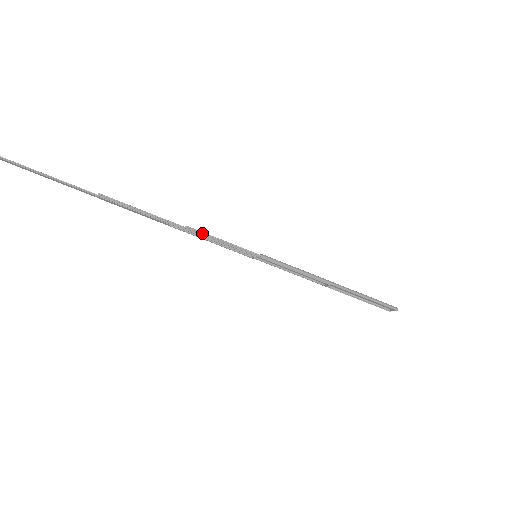
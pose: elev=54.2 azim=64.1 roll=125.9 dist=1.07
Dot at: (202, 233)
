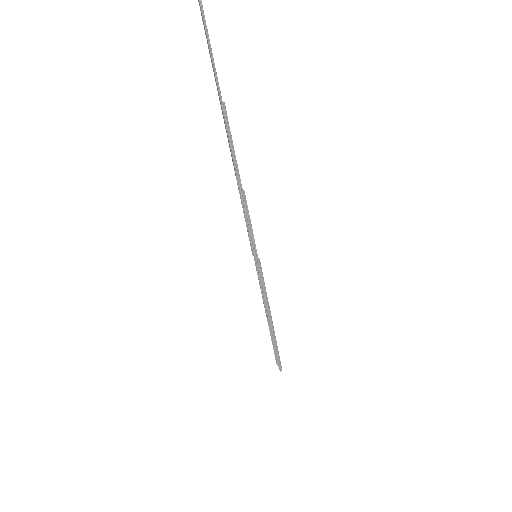
Dot at: (247, 207)
